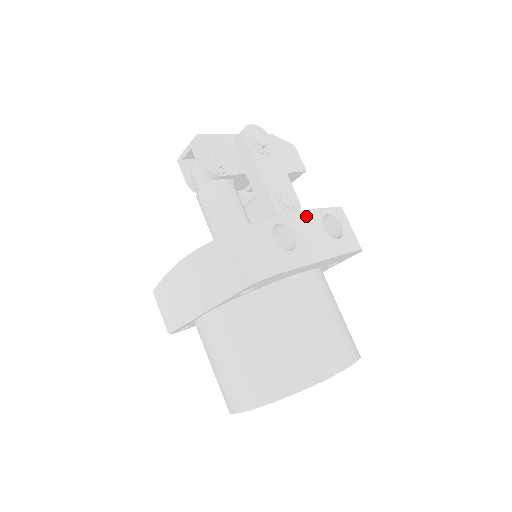
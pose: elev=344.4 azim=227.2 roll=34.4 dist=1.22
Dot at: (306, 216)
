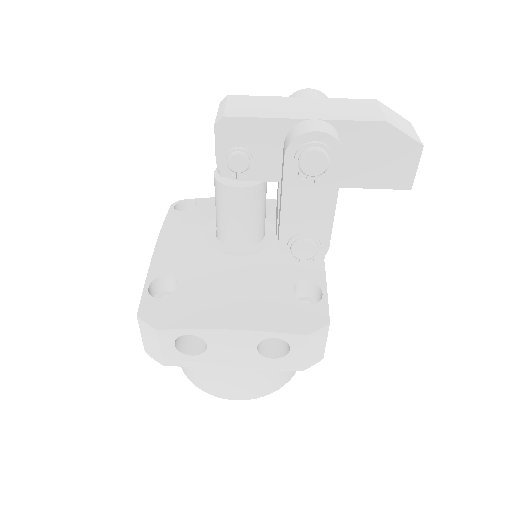
Dot at: (237, 335)
